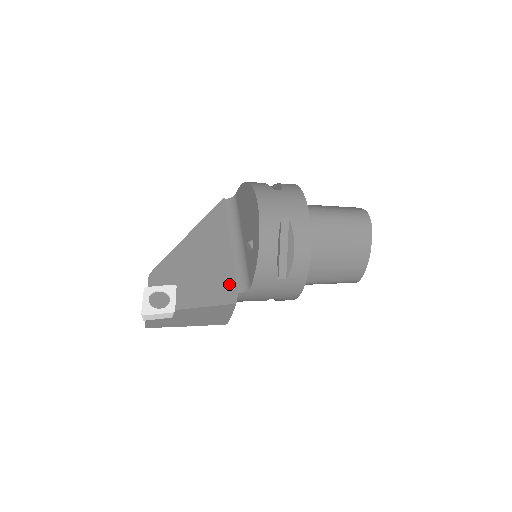
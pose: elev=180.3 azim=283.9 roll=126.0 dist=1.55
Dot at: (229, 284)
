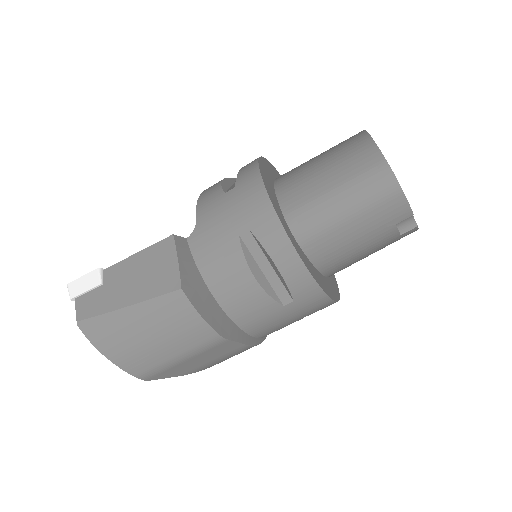
Dot at: occluded
